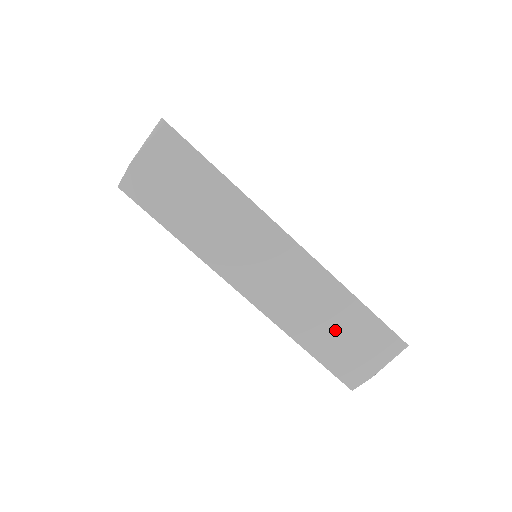
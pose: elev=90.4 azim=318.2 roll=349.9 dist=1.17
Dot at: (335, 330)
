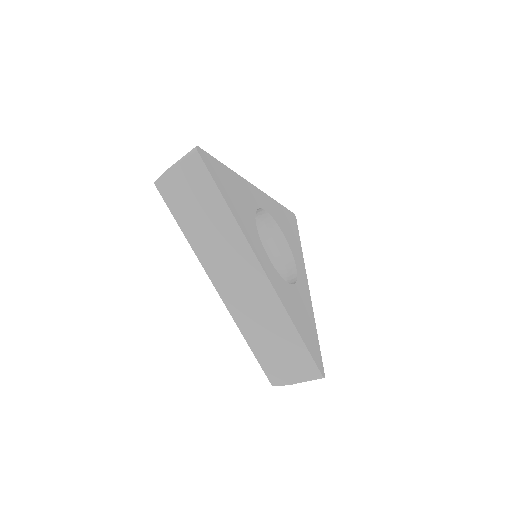
Dot at: (273, 342)
